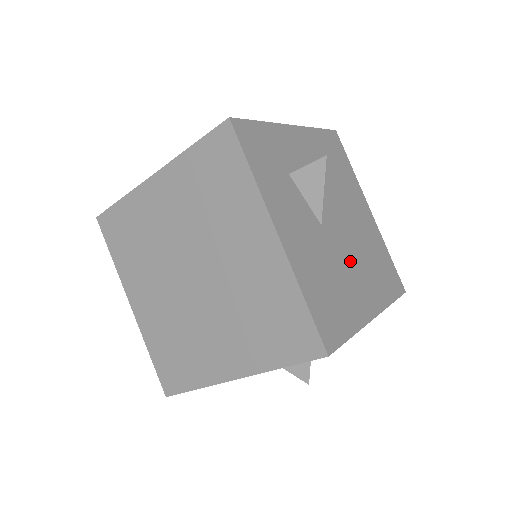
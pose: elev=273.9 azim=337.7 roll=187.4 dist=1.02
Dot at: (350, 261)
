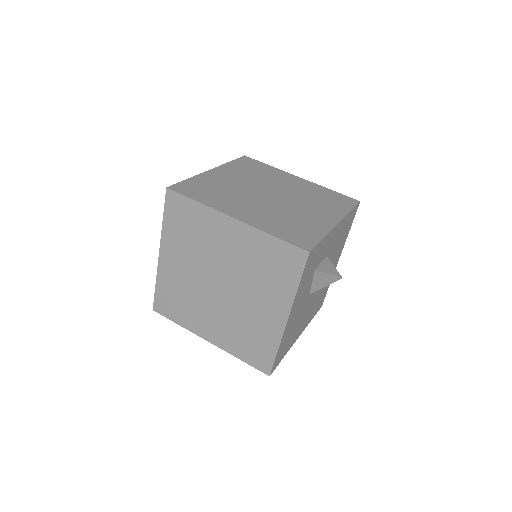
Dot at: (309, 308)
